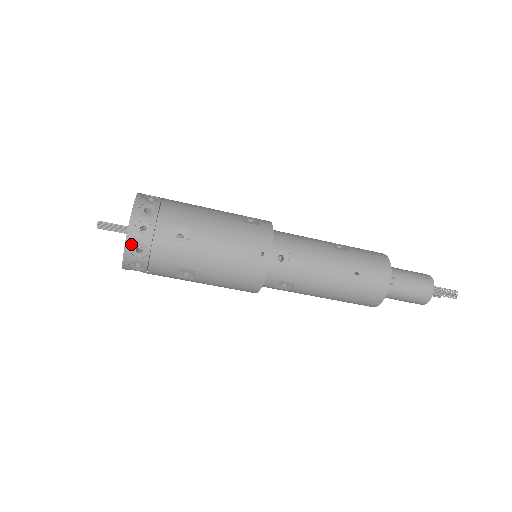
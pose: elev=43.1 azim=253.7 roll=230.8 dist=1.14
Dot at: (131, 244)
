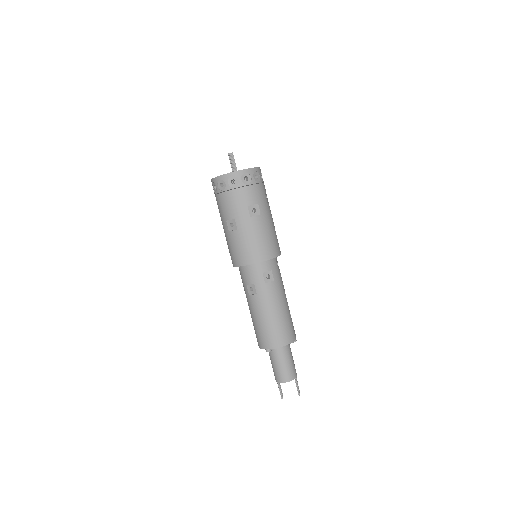
Dot at: (258, 171)
